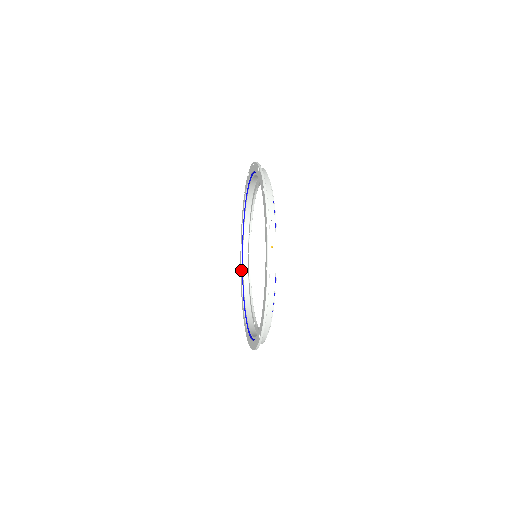
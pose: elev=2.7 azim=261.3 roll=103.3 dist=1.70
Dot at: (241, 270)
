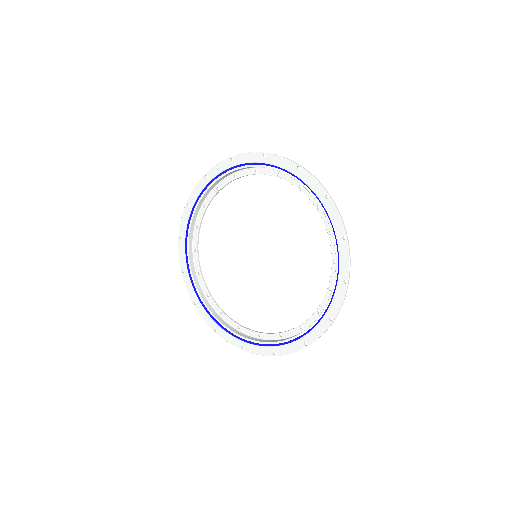
Dot at: (195, 295)
